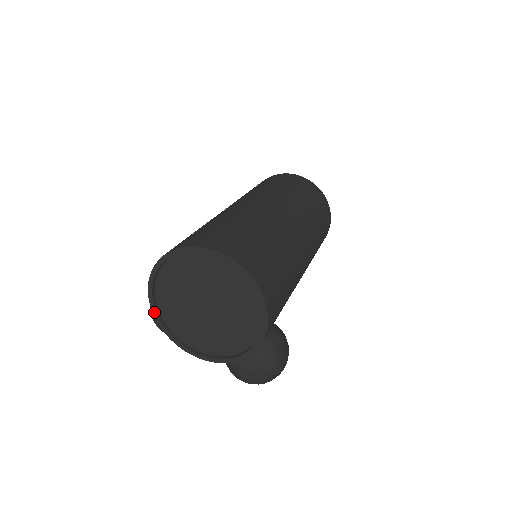
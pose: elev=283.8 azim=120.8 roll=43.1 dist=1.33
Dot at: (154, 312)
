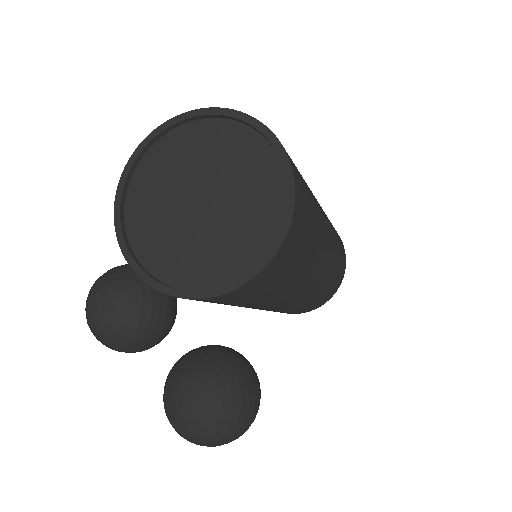
Dot at: (117, 205)
